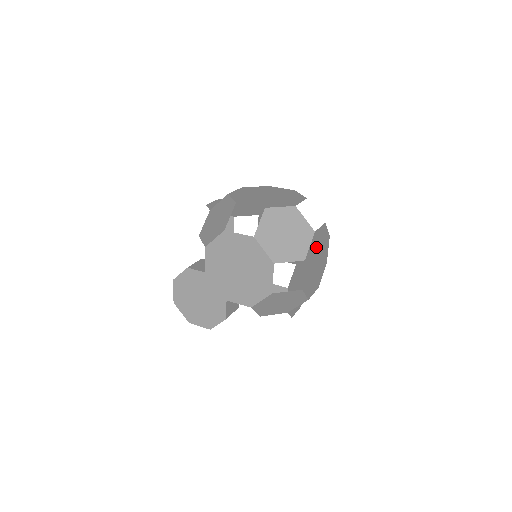
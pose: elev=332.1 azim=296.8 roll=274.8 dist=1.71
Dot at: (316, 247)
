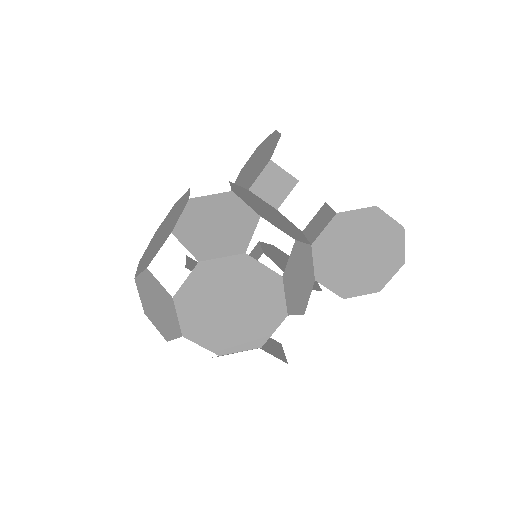
Dot at: (205, 300)
